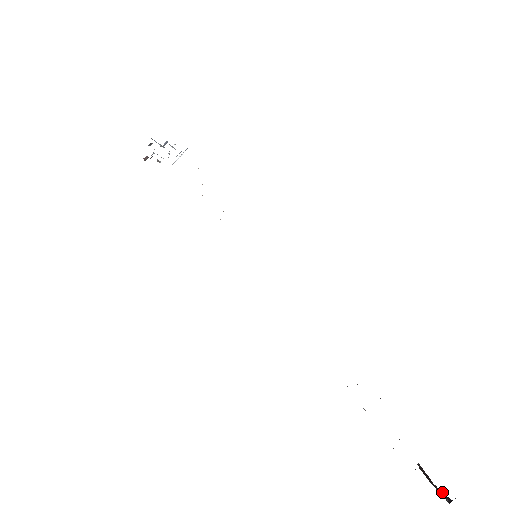
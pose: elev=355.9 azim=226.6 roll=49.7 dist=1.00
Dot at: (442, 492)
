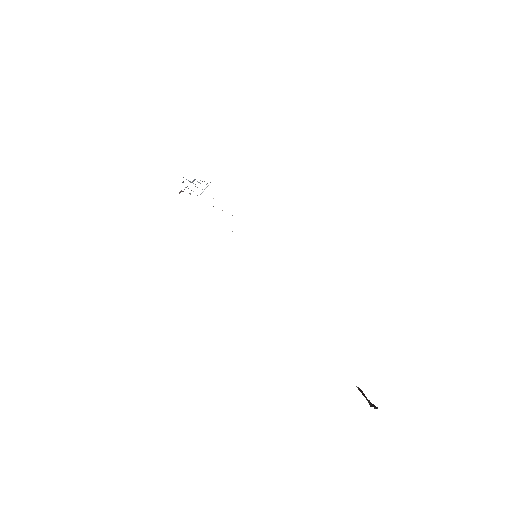
Dot at: (373, 404)
